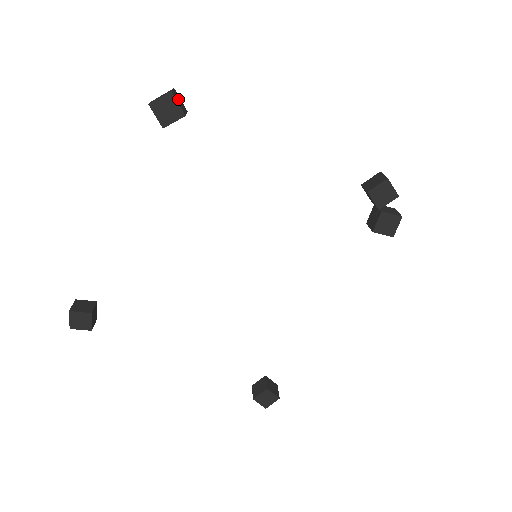
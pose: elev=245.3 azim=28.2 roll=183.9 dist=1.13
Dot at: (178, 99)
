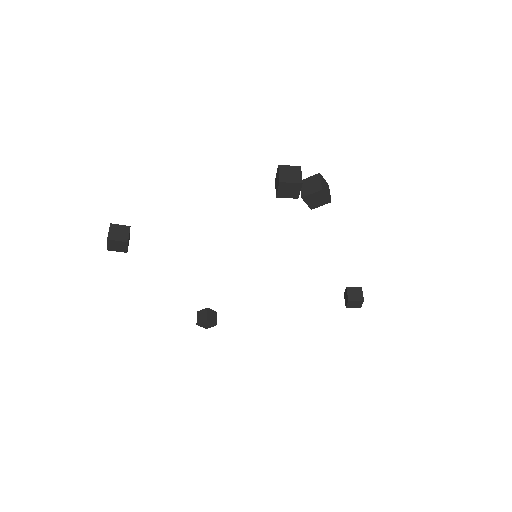
Dot at: (117, 232)
